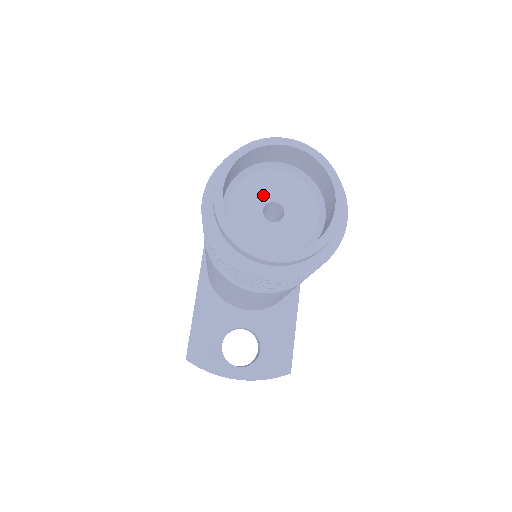
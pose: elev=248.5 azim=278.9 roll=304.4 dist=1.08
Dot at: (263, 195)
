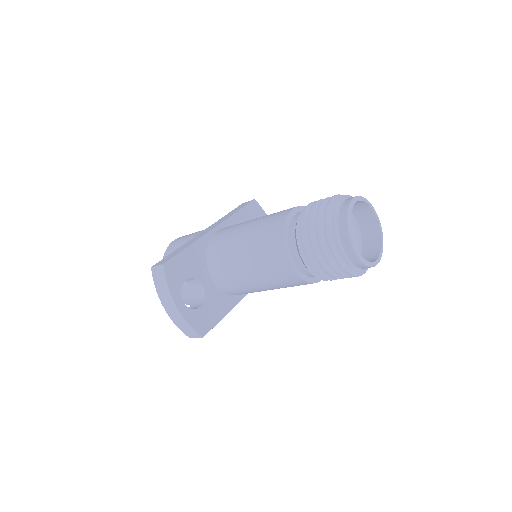
Dot at: occluded
